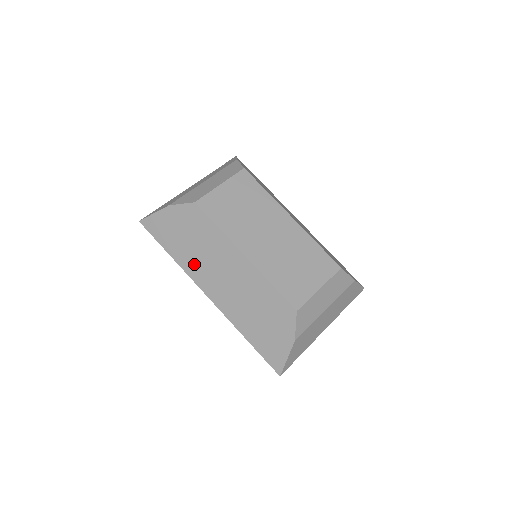
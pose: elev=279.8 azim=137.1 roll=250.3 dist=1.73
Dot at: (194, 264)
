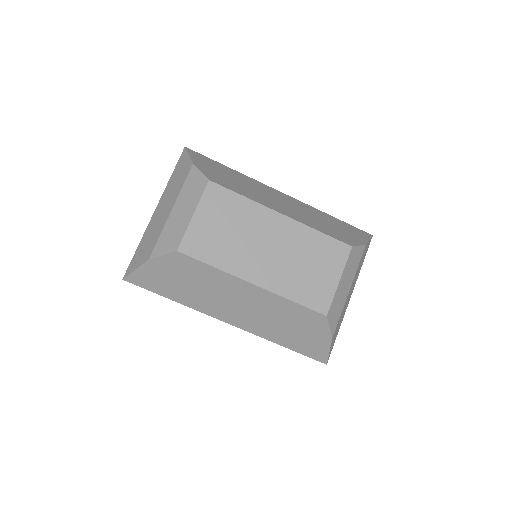
Dot at: (202, 302)
